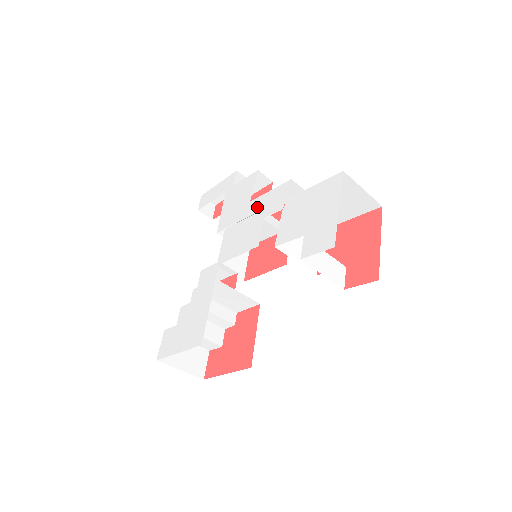
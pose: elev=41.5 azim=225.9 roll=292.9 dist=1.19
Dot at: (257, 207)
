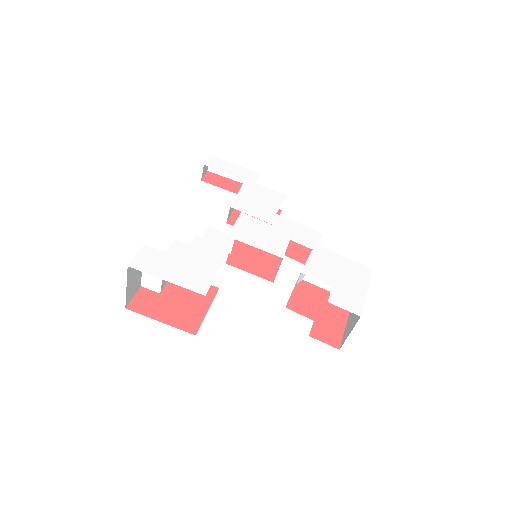
Dot at: (285, 225)
